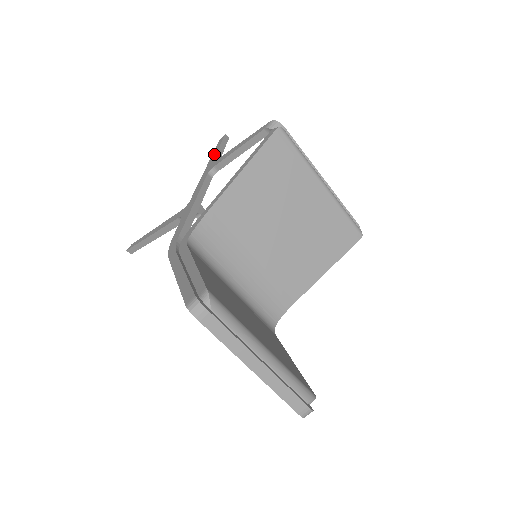
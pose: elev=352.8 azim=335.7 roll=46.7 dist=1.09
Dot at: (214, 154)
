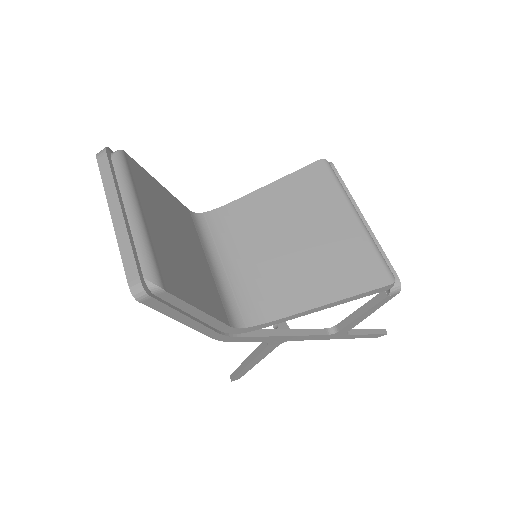
Dot at: occluded
